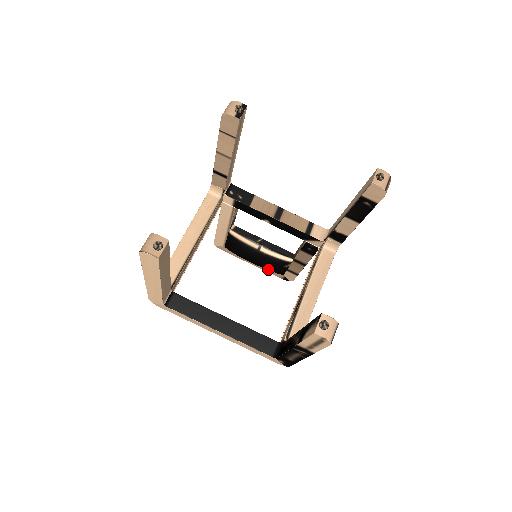
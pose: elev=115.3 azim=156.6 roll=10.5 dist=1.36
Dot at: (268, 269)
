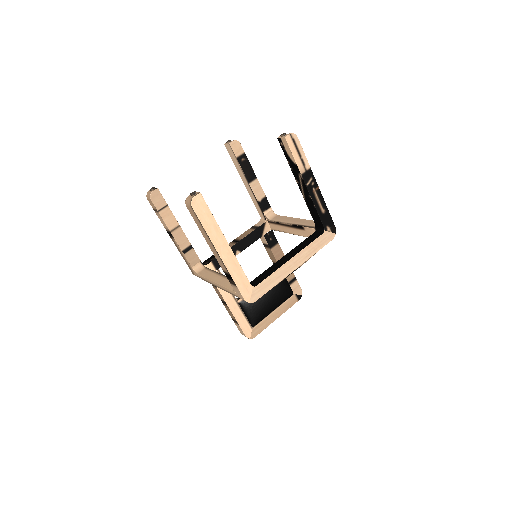
Dot at: (282, 296)
